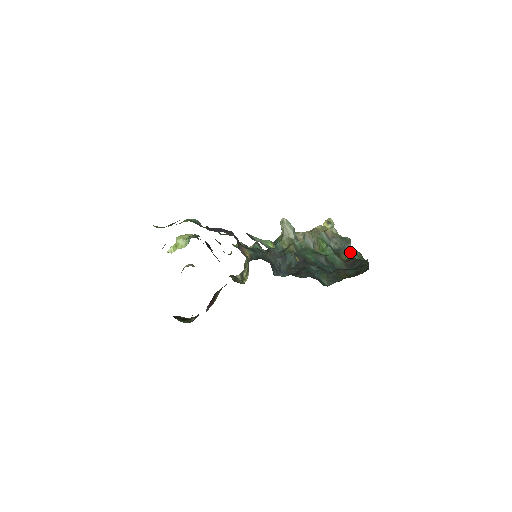
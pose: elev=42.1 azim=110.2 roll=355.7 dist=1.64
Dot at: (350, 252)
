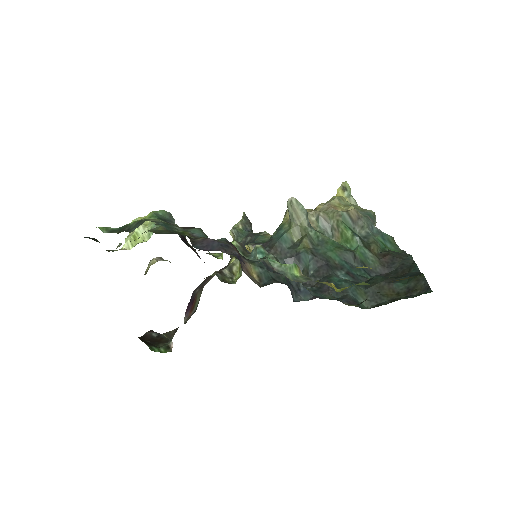
Dot at: (381, 238)
